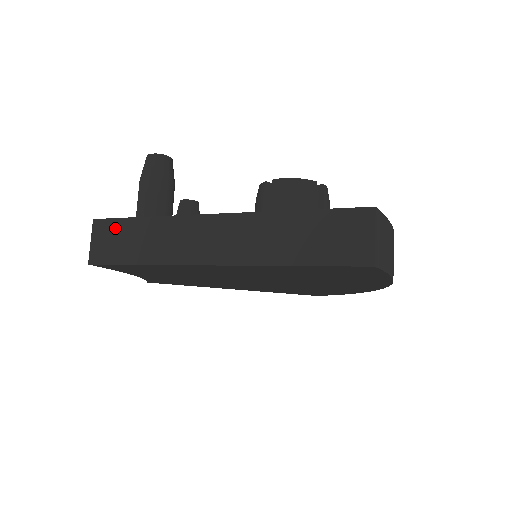
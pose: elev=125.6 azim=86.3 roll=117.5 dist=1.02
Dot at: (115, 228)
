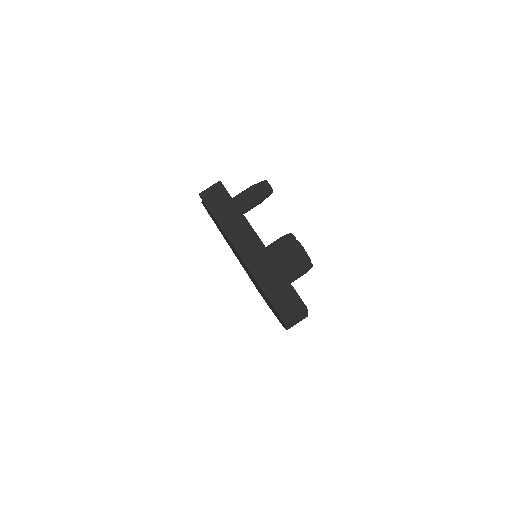
Dot at: (224, 196)
